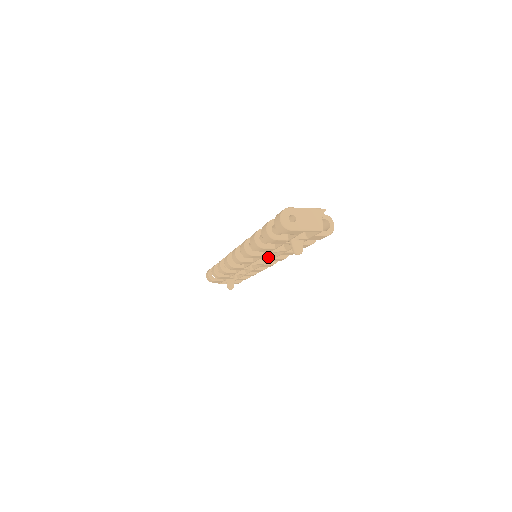
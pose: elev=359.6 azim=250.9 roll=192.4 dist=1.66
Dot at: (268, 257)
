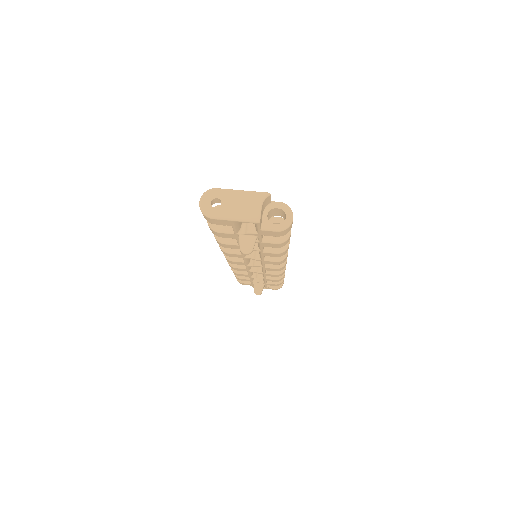
Dot at: (255, 257)
